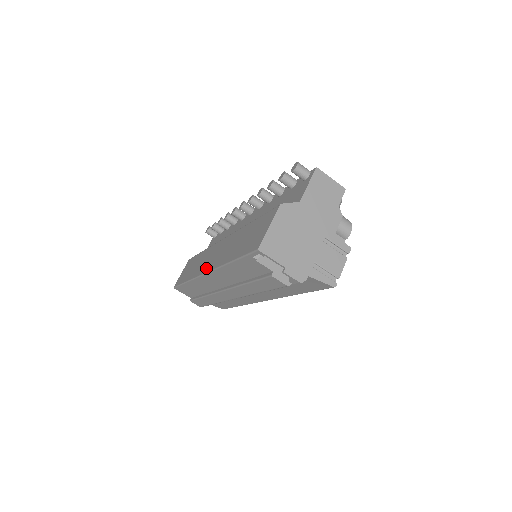
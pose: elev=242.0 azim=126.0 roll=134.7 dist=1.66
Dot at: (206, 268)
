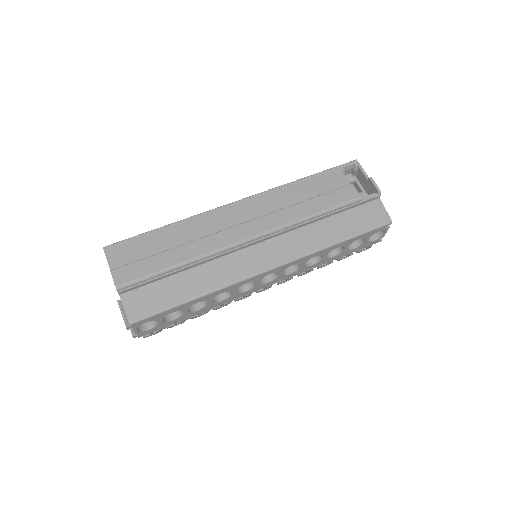
Dot at: occluded
